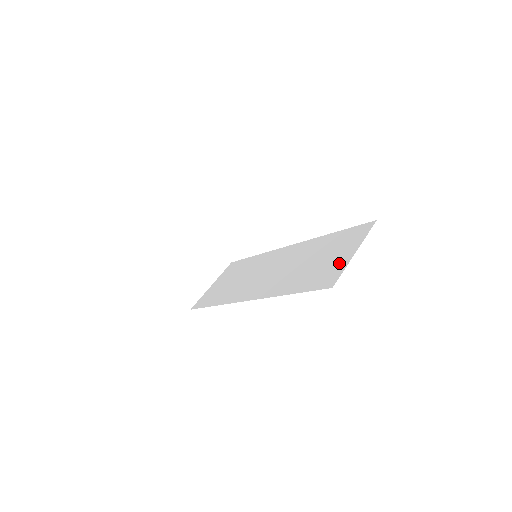
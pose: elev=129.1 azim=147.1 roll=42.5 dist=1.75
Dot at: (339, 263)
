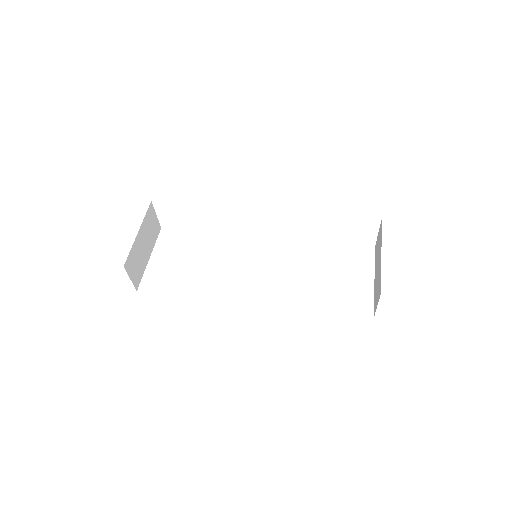
Dot at: (362, 289)
